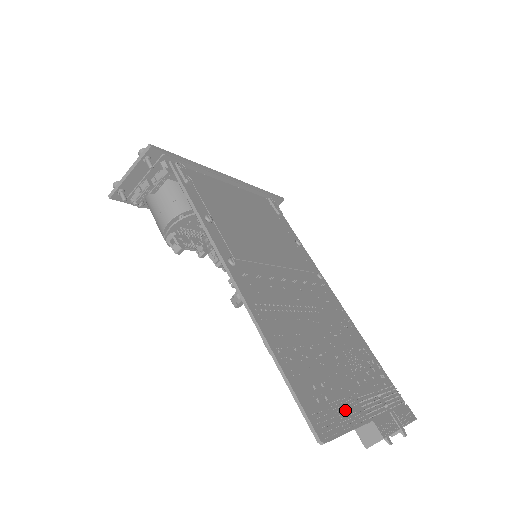
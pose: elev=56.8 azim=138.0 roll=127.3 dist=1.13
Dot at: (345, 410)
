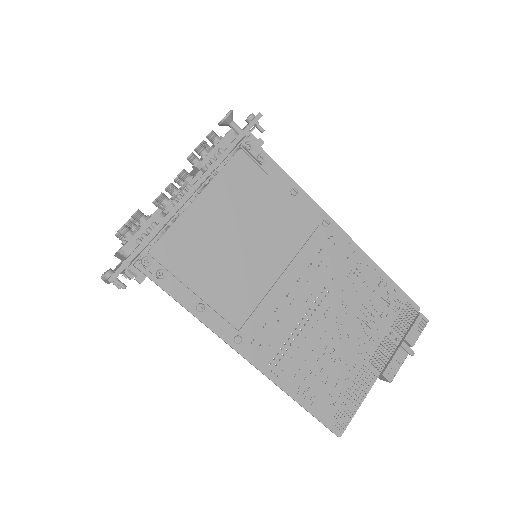
Dot at: (358, 387)
